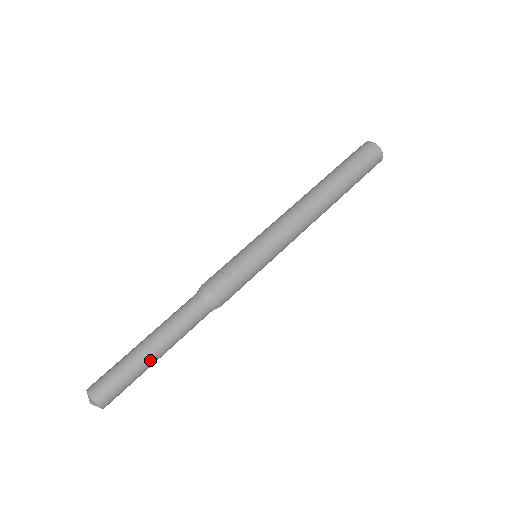
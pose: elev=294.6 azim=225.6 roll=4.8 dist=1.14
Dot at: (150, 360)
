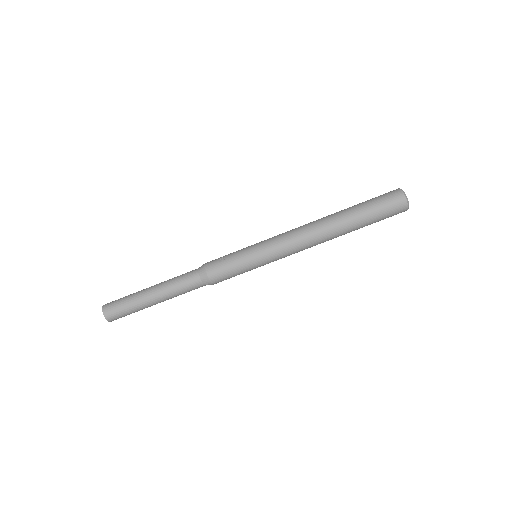
Dot at: (146, 300)
